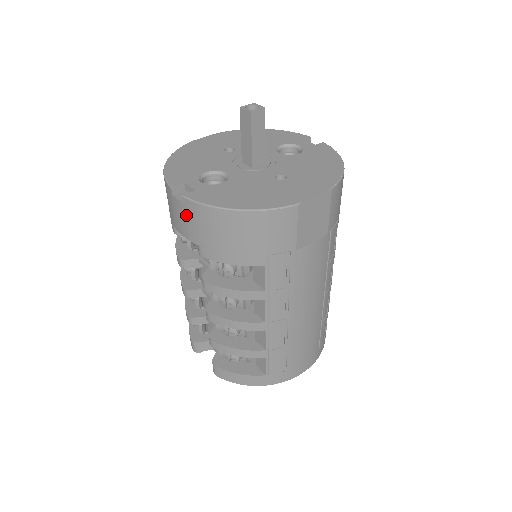
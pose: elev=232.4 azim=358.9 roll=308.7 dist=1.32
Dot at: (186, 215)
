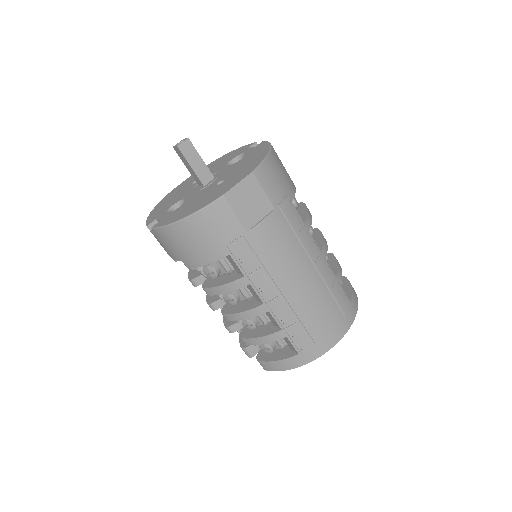
Dot at: (162, 241)
